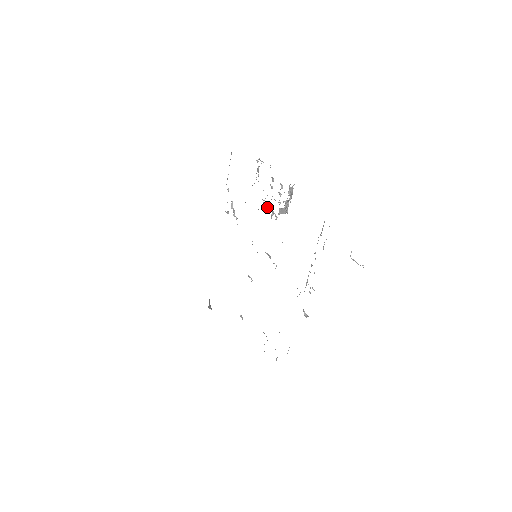
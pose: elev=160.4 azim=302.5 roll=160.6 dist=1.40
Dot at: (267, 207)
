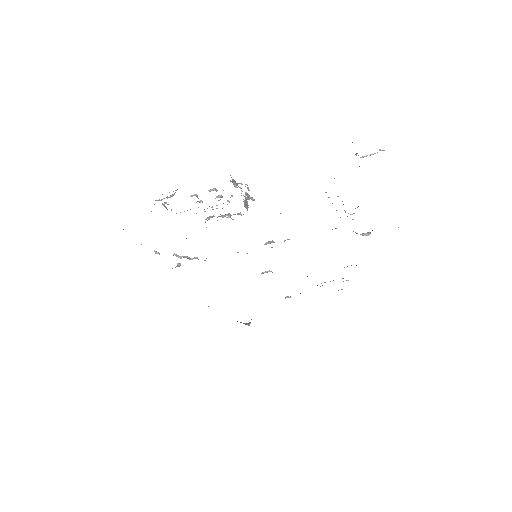
Dot at: occluded
